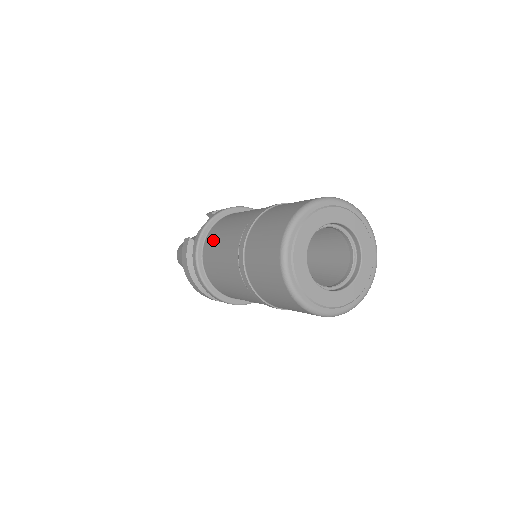
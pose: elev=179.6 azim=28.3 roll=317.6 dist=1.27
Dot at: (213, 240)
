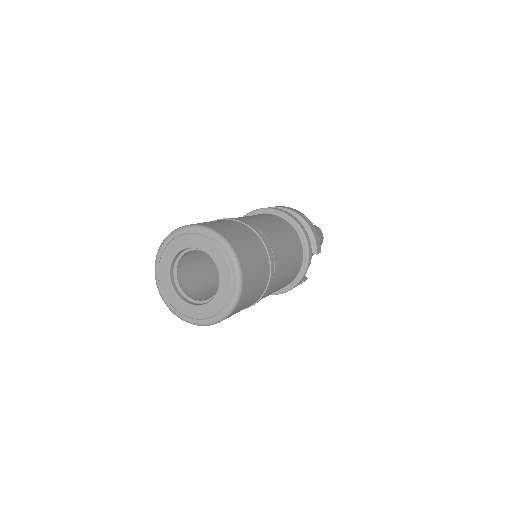
Dot at: occluded
